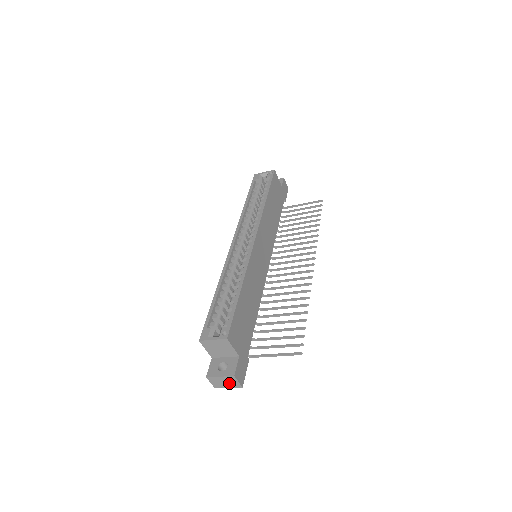
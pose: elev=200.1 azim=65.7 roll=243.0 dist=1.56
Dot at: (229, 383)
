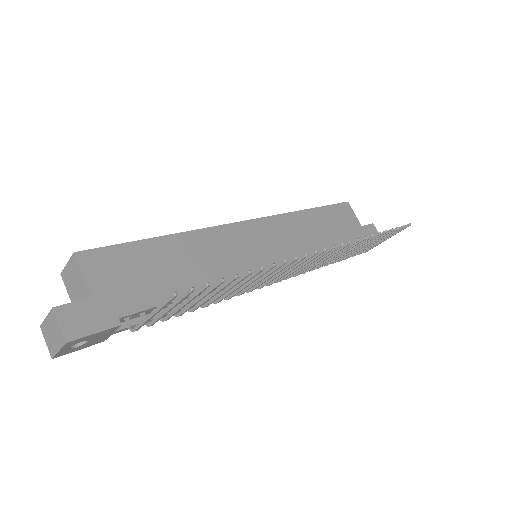
Dot at: (55, 334)
